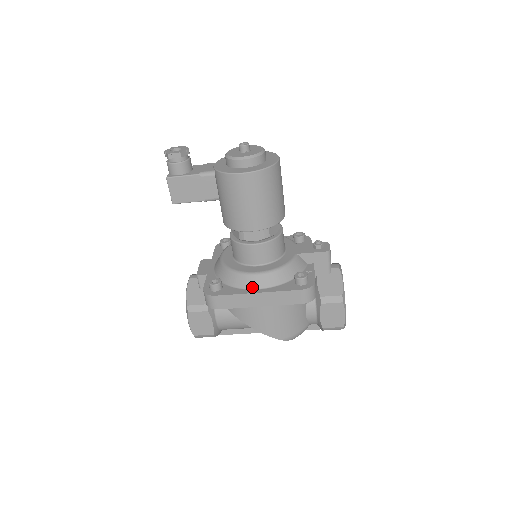
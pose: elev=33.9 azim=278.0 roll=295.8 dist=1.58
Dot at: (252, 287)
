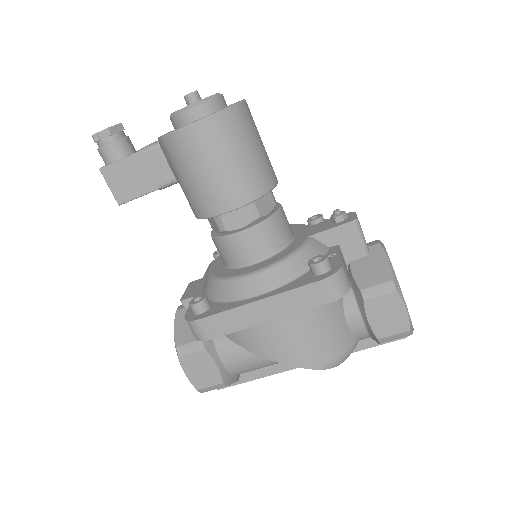
Dot at: (250, 295)
